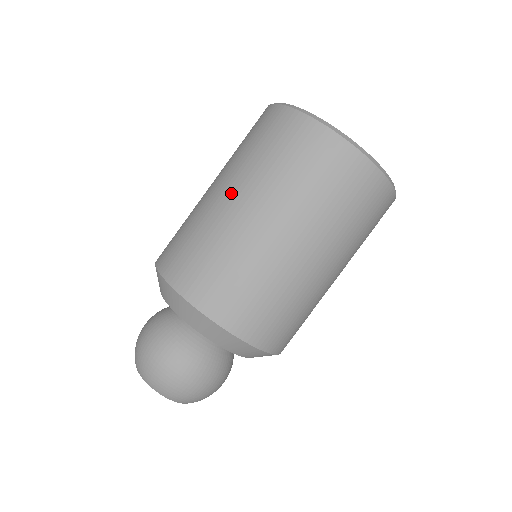
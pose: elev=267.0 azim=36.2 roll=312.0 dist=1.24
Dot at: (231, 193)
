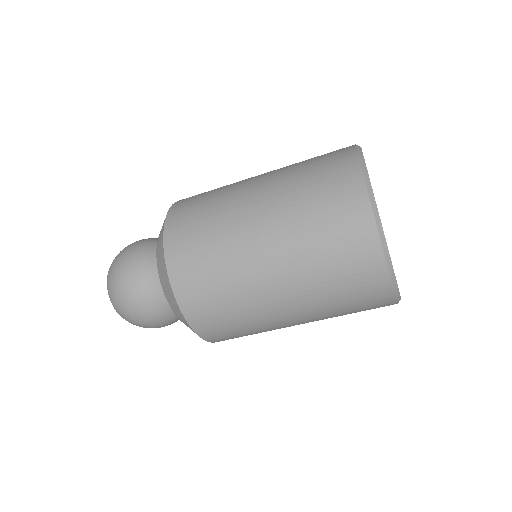
Dot at: (266, 244)
